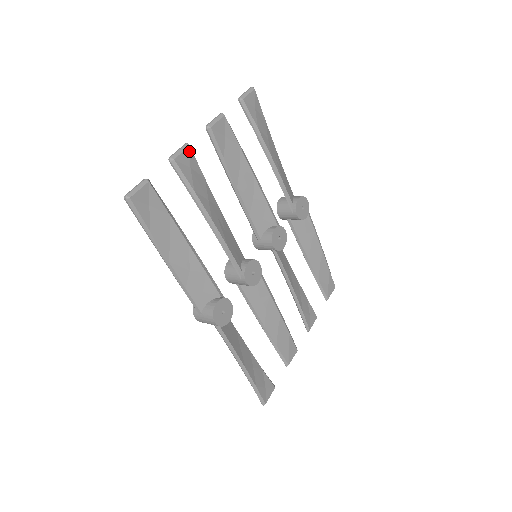
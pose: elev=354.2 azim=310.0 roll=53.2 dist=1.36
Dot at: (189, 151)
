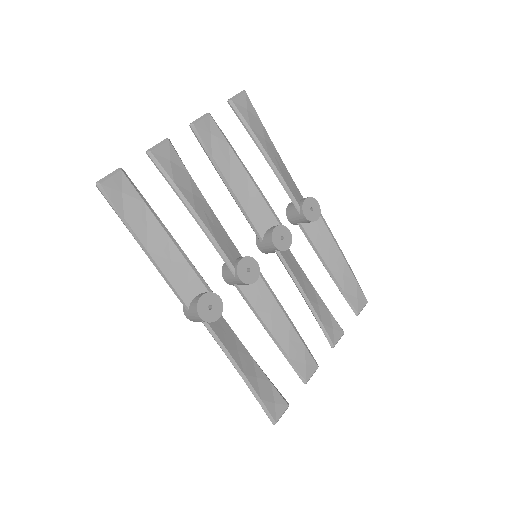
Dot at: (168, 145)
